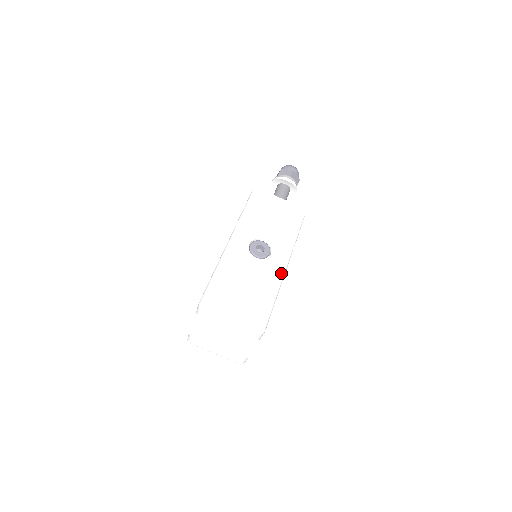
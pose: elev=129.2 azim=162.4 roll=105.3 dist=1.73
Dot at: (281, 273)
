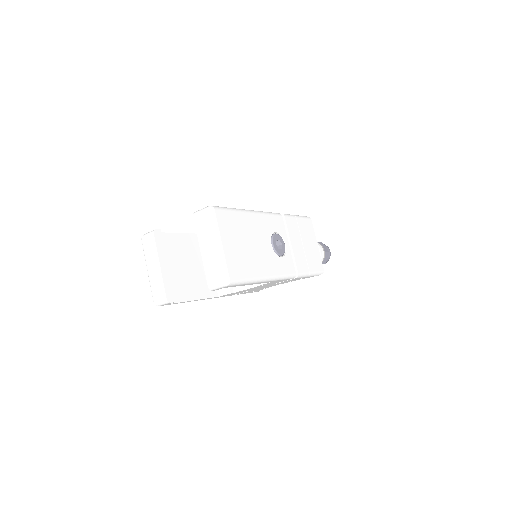
Dot at: (275, 275)
